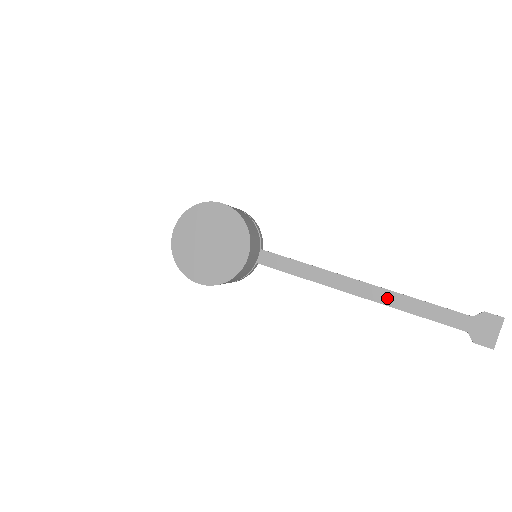
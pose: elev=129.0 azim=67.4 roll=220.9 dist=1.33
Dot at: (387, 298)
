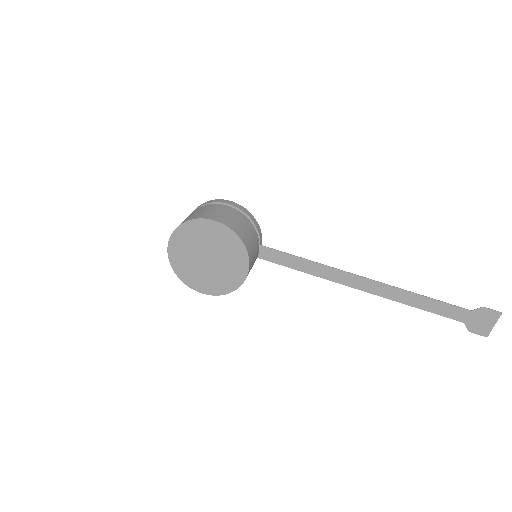
Dot at: (389, 293)
